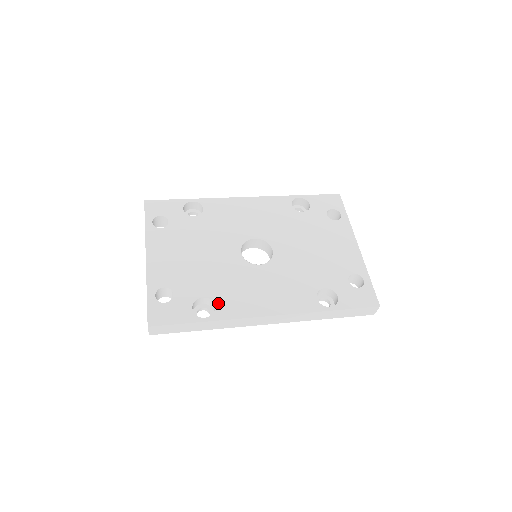
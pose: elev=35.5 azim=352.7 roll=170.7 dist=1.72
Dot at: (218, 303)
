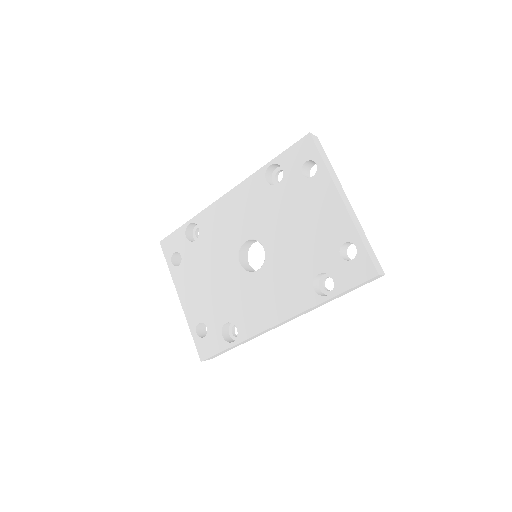
Dot at: (238, 325)
